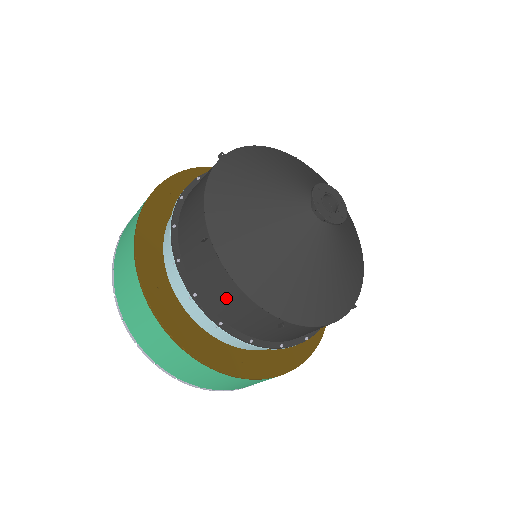
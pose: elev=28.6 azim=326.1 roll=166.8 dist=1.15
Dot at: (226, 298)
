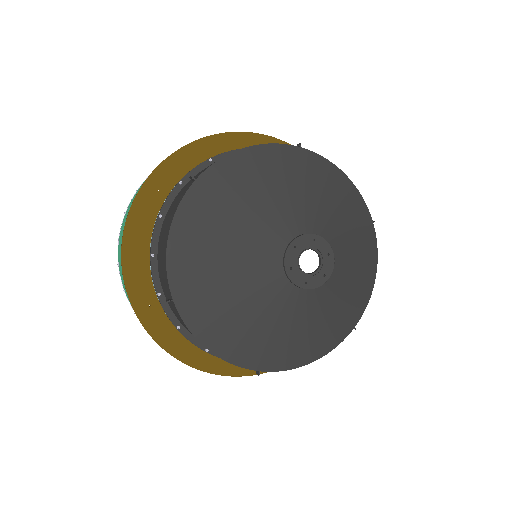
Dot at: occluded
